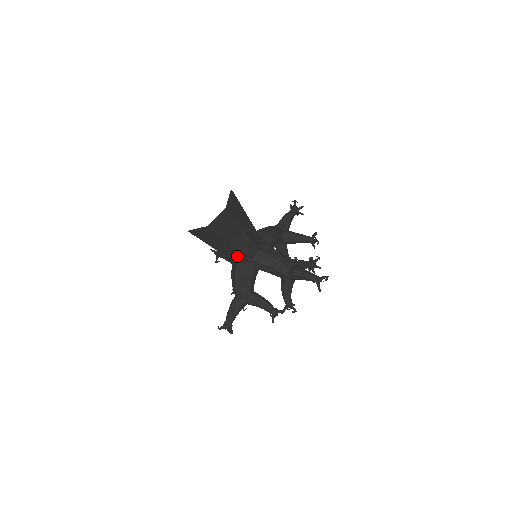
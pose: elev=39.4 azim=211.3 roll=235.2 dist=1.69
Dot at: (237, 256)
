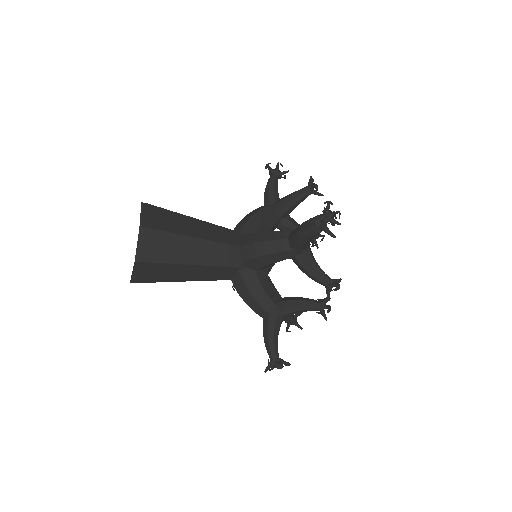
Dot at: (218, 271)
